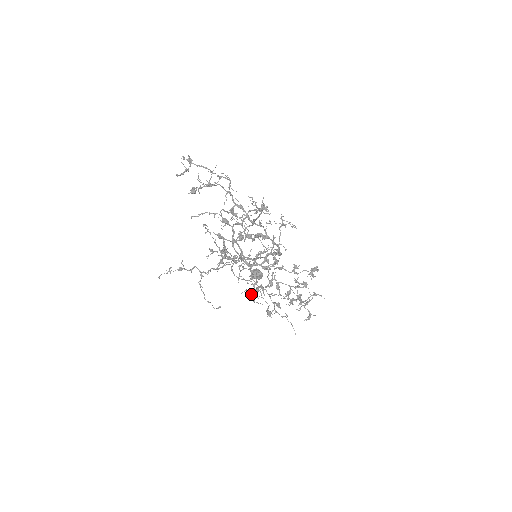
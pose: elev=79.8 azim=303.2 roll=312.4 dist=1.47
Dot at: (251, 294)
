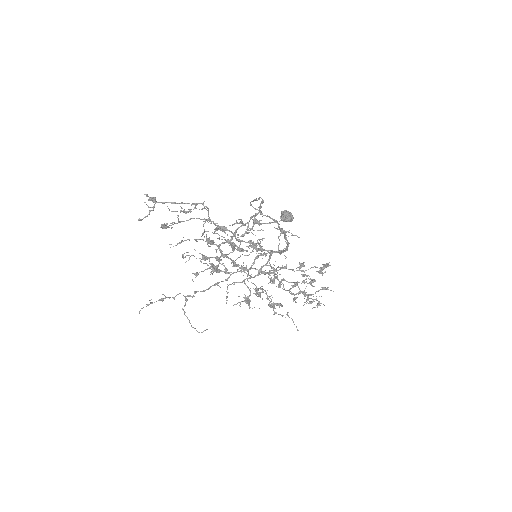
Dot at: occluded
